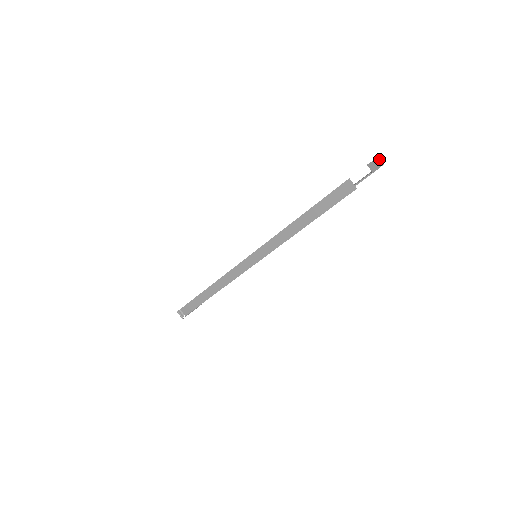
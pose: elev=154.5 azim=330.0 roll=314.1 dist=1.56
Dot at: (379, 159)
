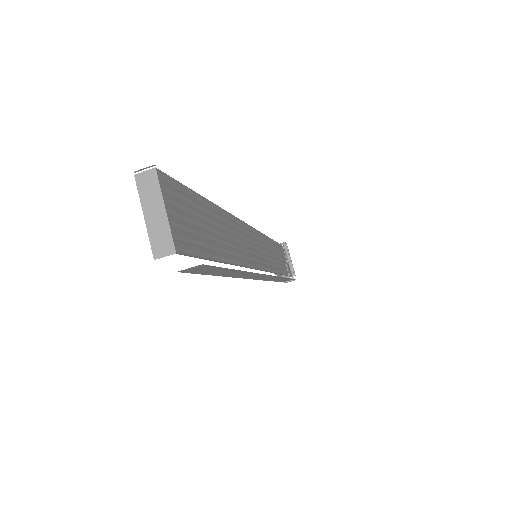
Dot at: occluded
